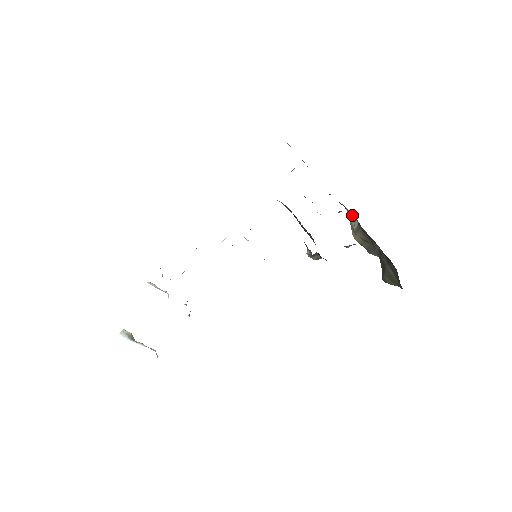
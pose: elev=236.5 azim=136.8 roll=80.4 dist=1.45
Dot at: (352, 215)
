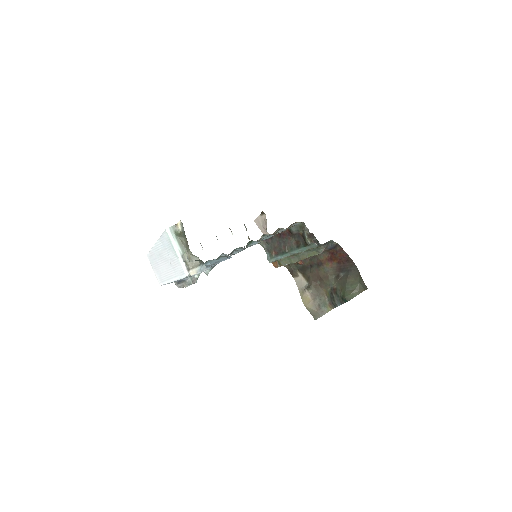
Dot at: (302, 279)
